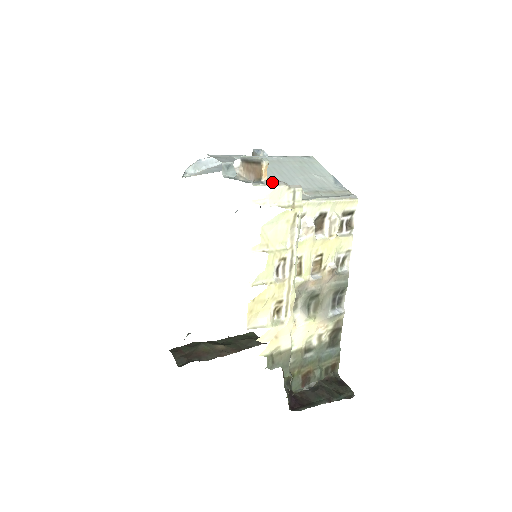
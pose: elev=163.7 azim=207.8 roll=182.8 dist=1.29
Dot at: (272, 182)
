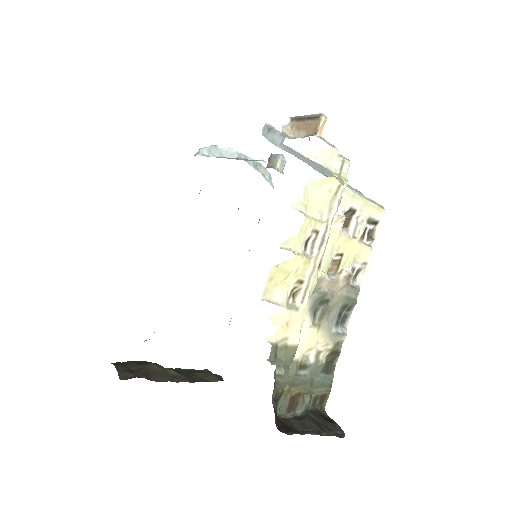
Dot at: occluded
